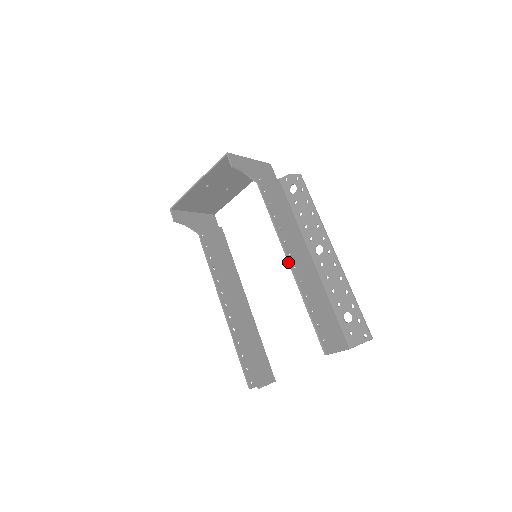
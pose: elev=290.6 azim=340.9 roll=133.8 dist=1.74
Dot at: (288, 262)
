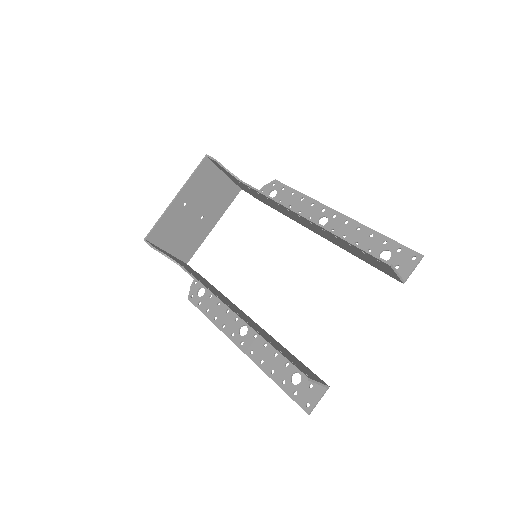
Dot at: (303, 216)
